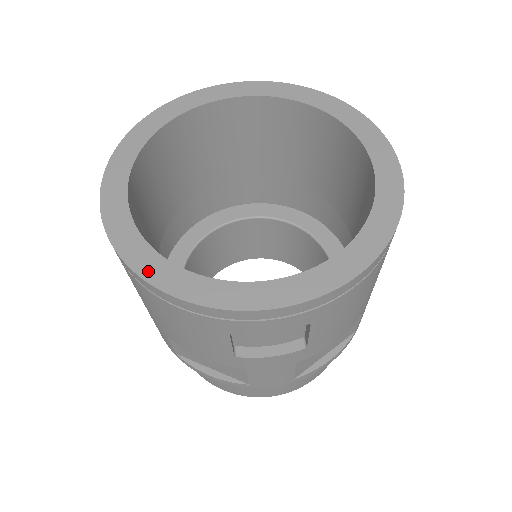
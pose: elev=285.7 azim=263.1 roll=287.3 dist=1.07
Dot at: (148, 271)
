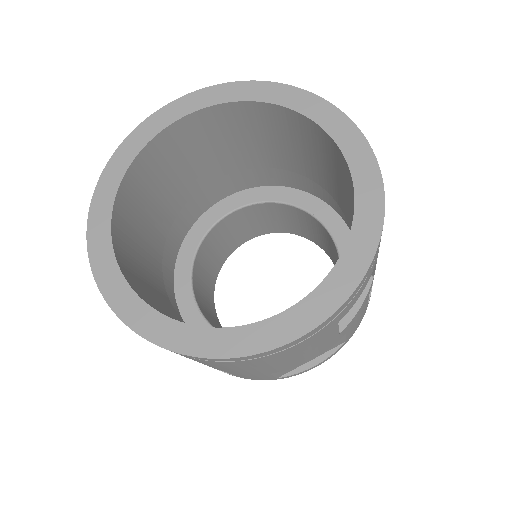
Dot at: (253, 345)
